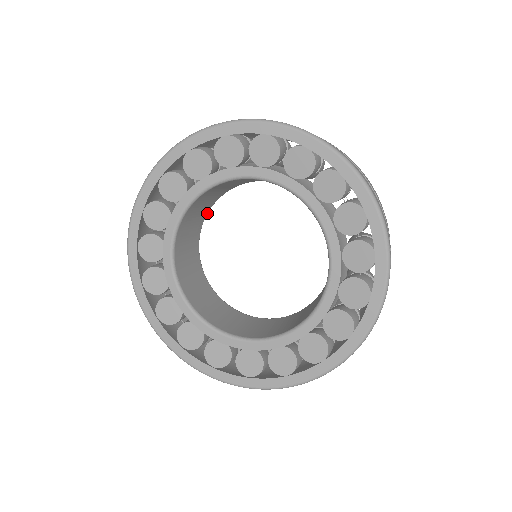
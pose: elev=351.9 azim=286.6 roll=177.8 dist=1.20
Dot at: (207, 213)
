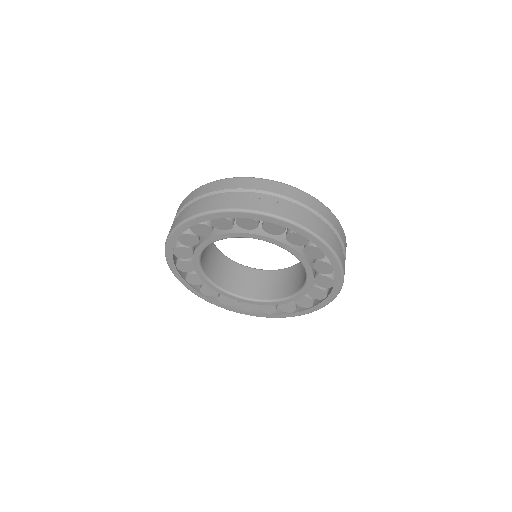
Dot at: occluded
